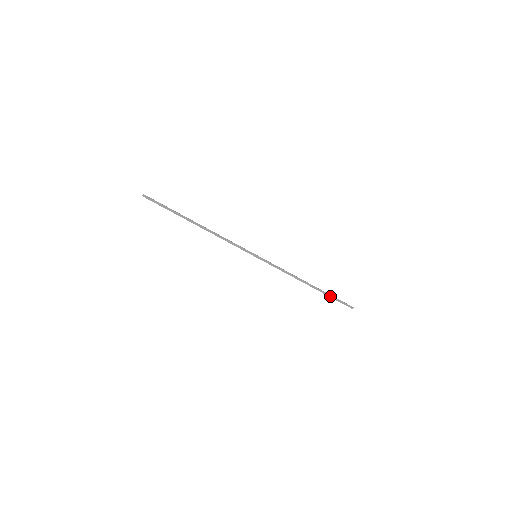
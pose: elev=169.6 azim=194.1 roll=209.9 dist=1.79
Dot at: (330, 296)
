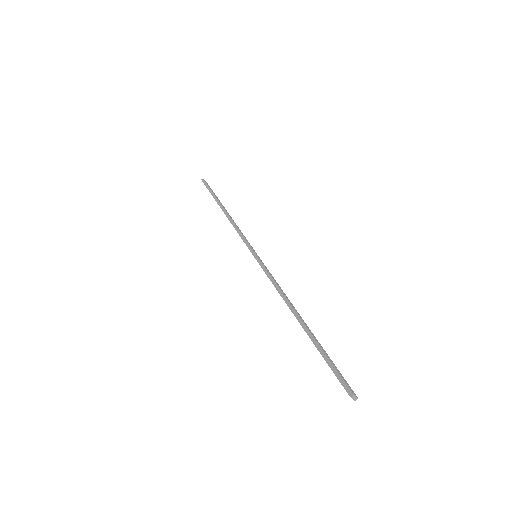
Dot at: (320, 349)
